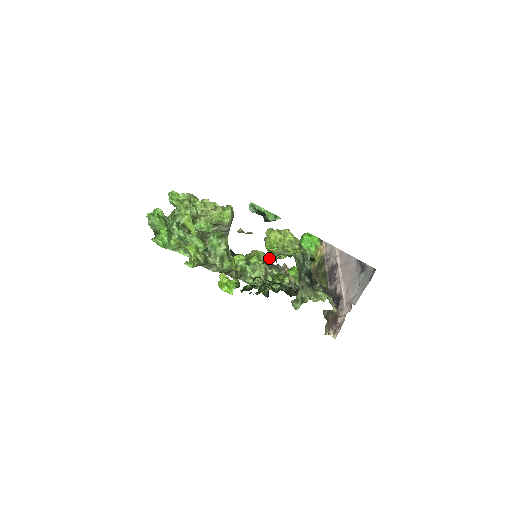
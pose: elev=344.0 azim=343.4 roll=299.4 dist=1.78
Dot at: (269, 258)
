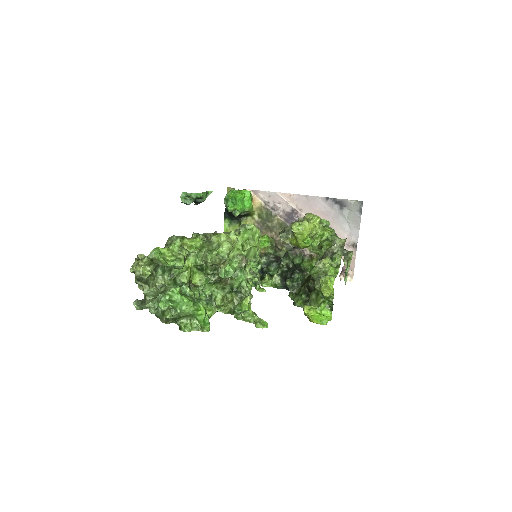
Dot at: (340, 259)
